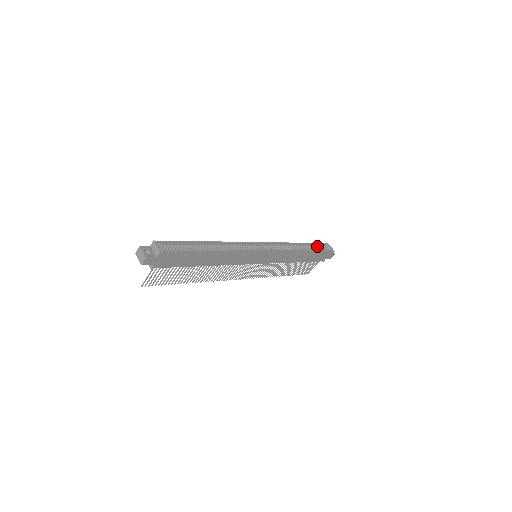
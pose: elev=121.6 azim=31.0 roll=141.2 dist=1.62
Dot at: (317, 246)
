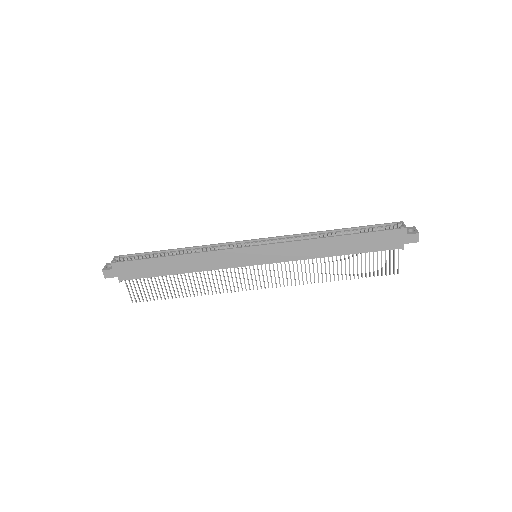
Dot at: (372, 228)
